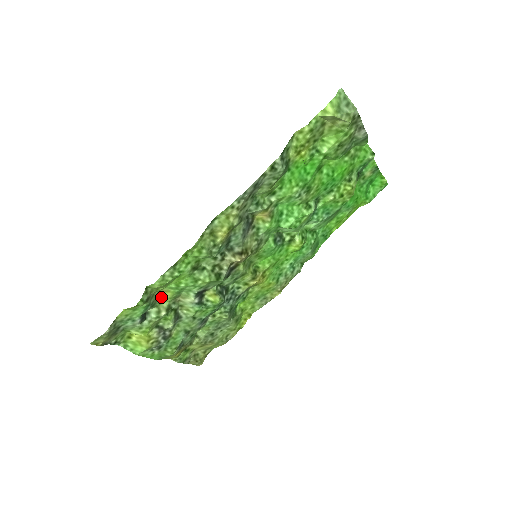
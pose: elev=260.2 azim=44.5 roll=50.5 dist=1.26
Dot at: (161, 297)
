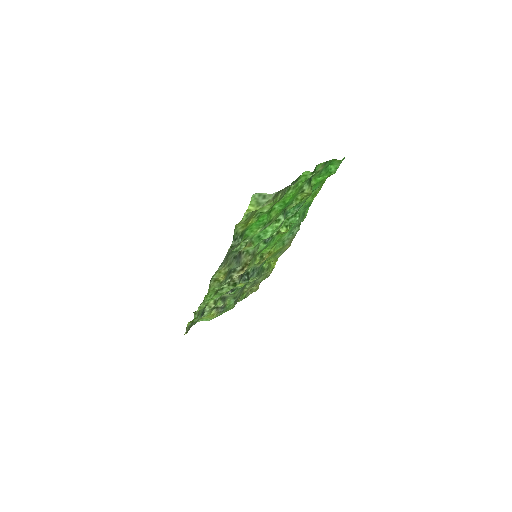
Dot at: occluded
